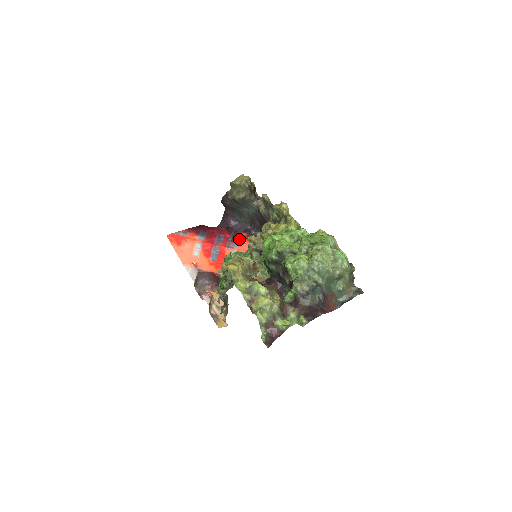
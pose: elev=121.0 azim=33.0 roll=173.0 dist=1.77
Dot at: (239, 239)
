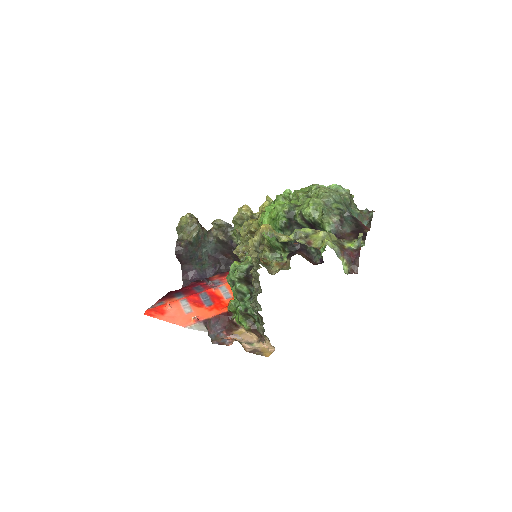
Dot at: (216, 280)
